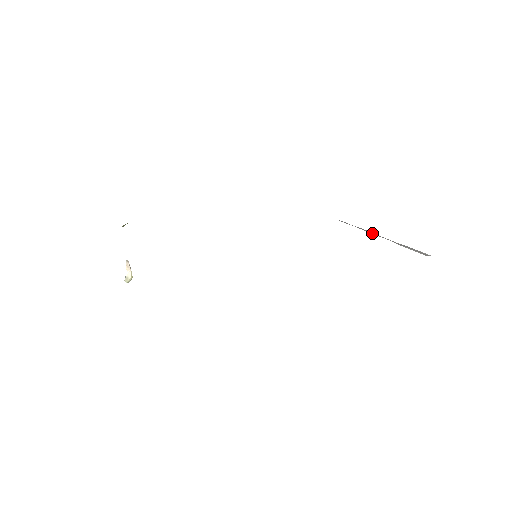
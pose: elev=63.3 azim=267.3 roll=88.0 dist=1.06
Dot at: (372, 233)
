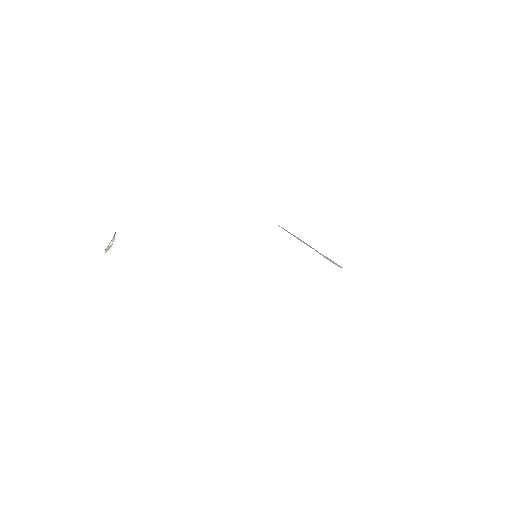
Dot at: (304, 243)
